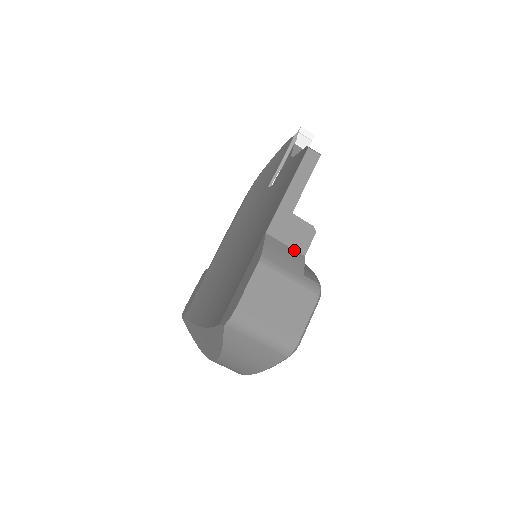
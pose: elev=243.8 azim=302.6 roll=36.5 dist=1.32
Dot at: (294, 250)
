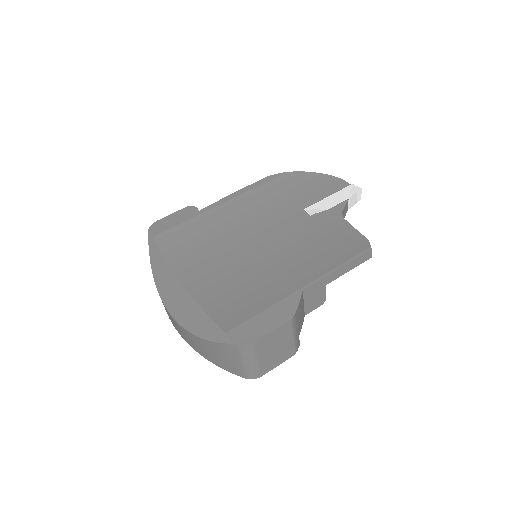
Dot at: (304, 309)
